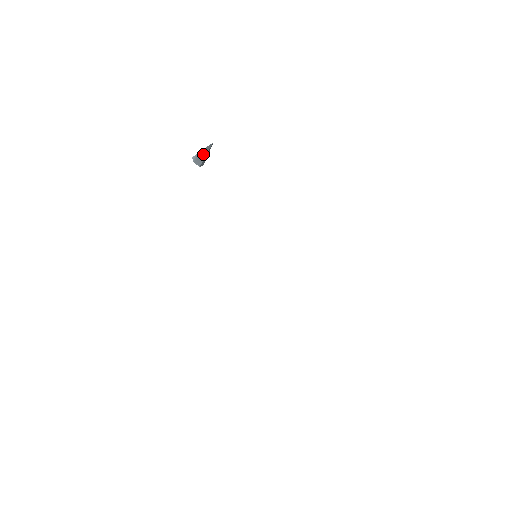
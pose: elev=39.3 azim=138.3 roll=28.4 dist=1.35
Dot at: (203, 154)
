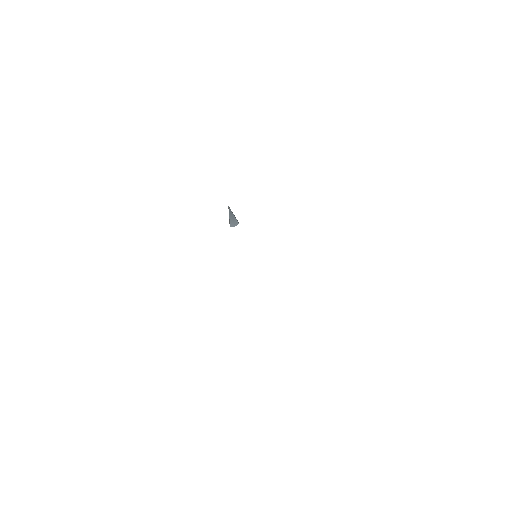
Dot at: (230, 217)
